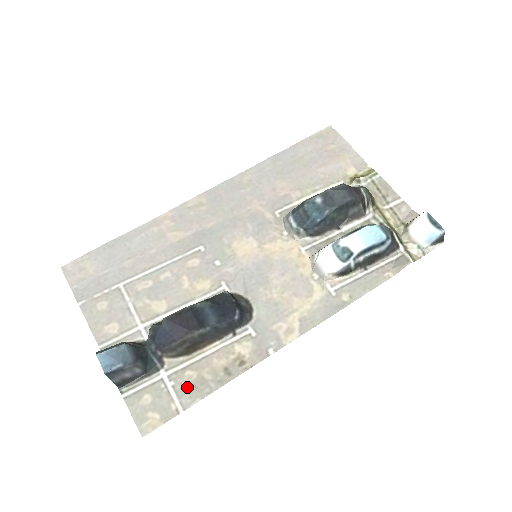
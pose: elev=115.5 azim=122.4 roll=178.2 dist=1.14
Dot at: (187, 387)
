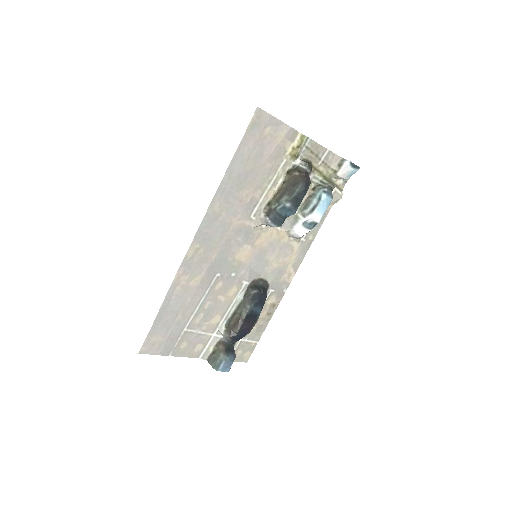
Dot at: (254, 334)
